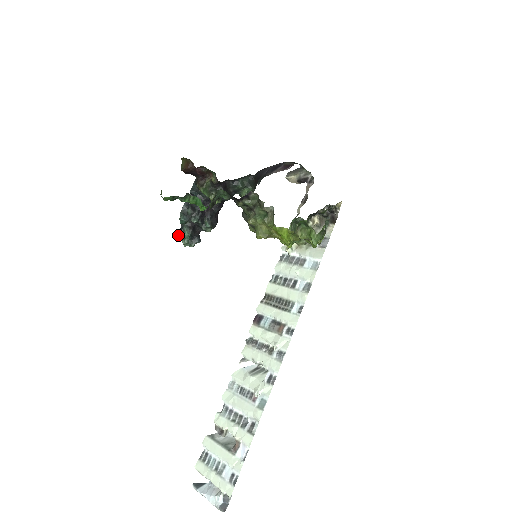
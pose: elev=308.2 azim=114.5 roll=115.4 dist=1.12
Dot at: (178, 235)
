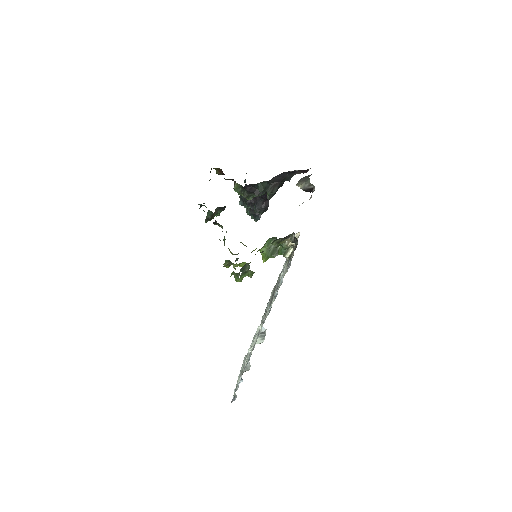
Dot at: (246, 211)
